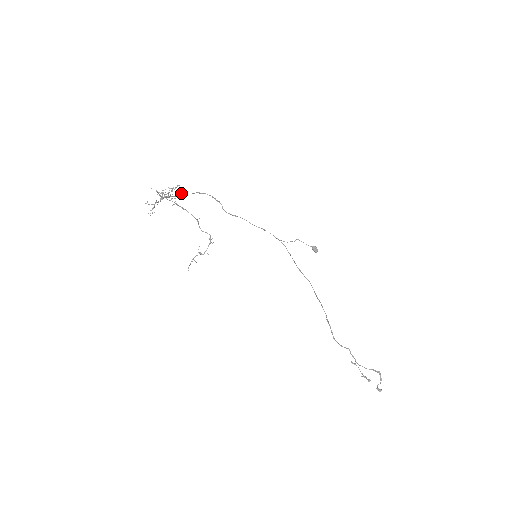
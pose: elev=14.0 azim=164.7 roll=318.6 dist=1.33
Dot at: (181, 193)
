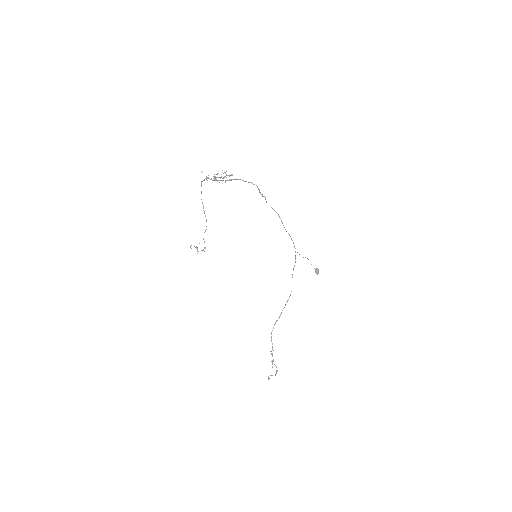
Dot at: (234, 179)
